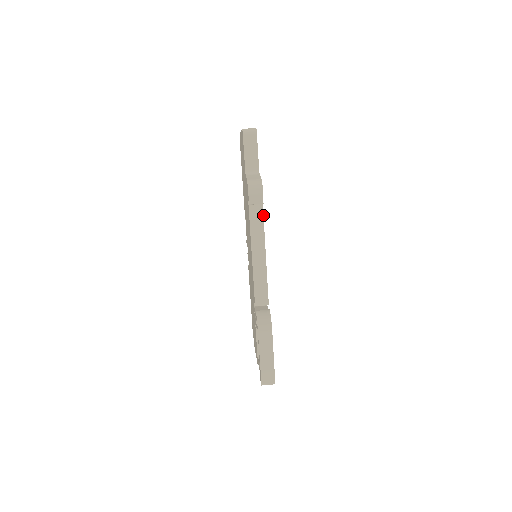
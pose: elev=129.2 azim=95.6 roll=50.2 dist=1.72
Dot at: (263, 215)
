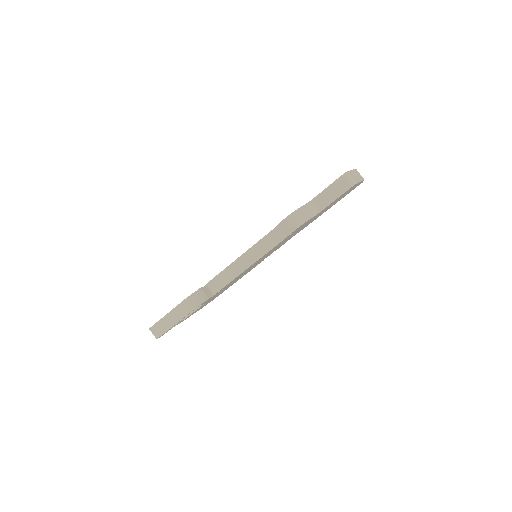
Dot at: occluded
